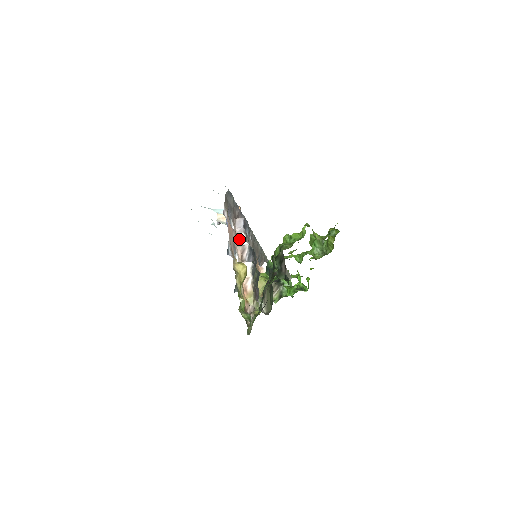
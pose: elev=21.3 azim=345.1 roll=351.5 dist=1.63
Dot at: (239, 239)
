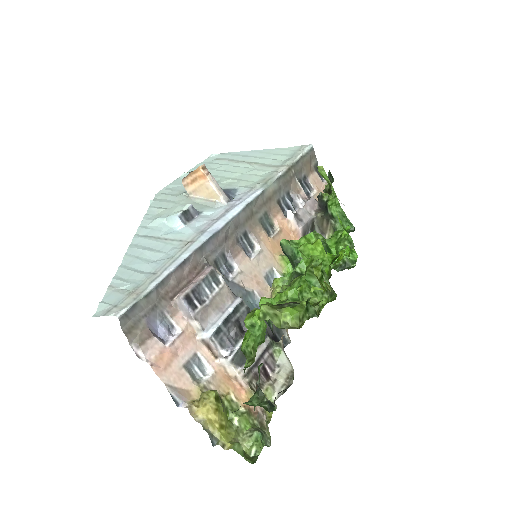
Dot at: (195, 329)
